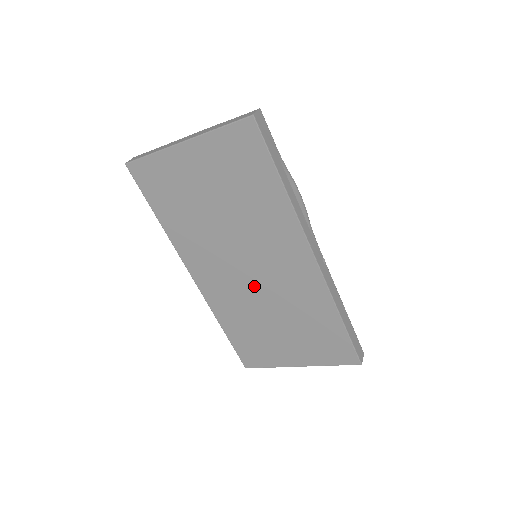
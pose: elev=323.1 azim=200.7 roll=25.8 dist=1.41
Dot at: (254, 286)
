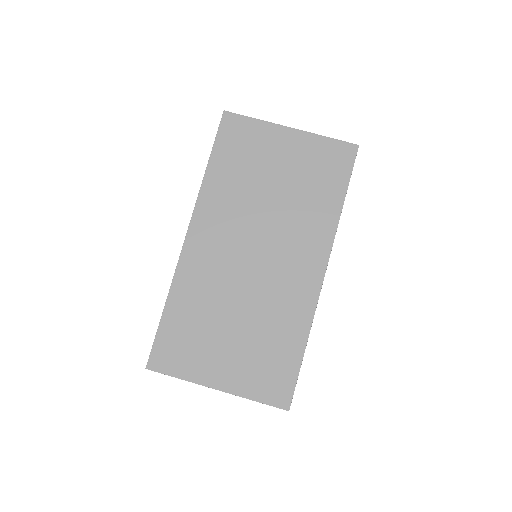
Dot at: (245, 273)
